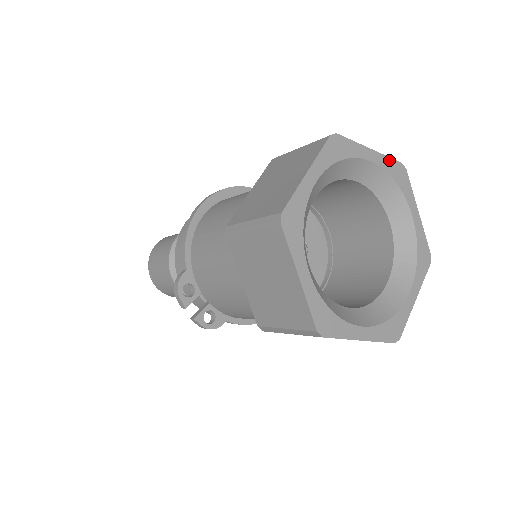
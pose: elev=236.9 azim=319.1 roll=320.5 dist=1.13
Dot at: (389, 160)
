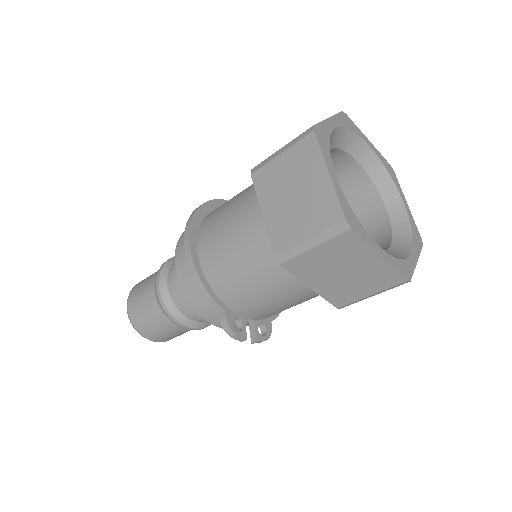
Dot at: (338, 116)
